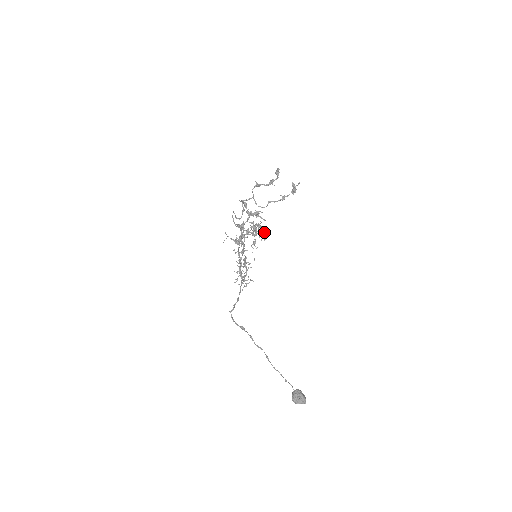
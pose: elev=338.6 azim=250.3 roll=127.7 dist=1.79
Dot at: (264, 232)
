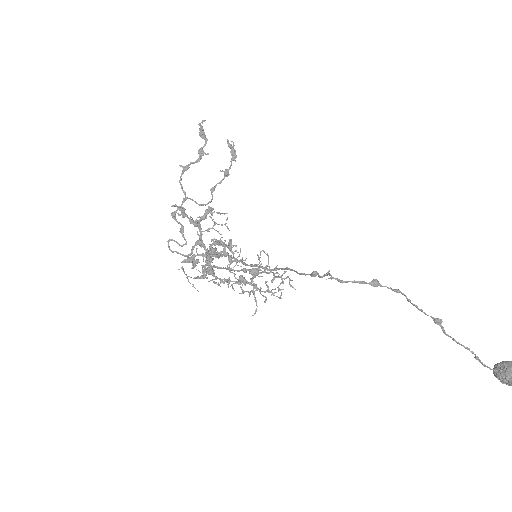
Dot at: occluded
